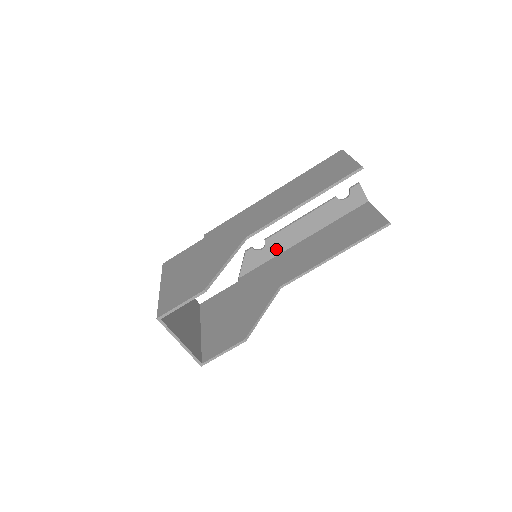
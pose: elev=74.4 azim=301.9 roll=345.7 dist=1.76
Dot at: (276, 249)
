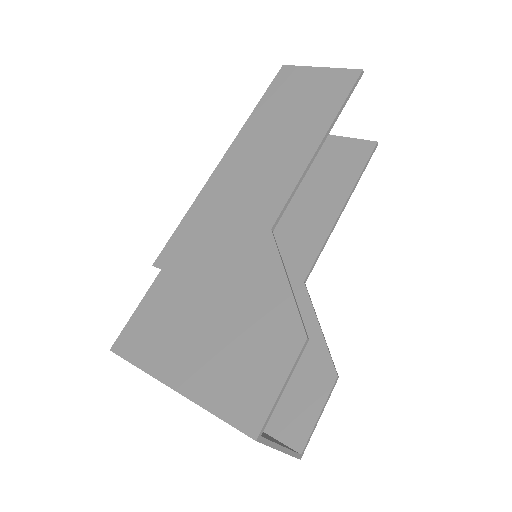
Dot at: occluded
